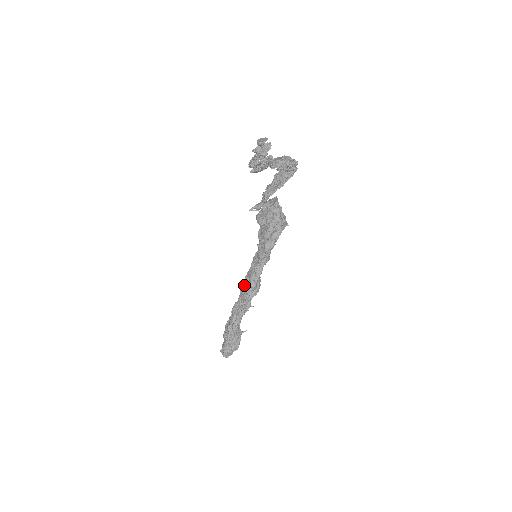
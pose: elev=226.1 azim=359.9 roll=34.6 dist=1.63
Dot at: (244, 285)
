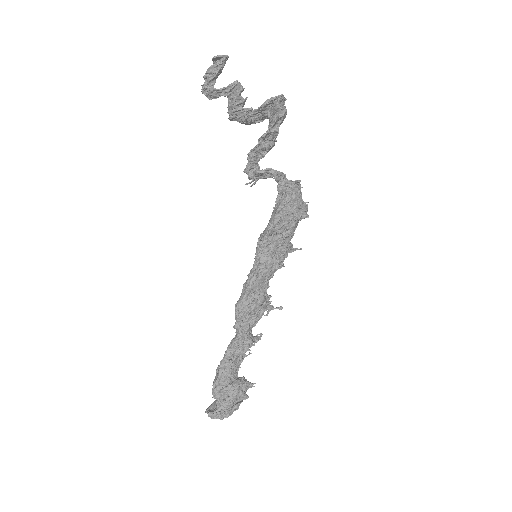
Dot at: occluded
